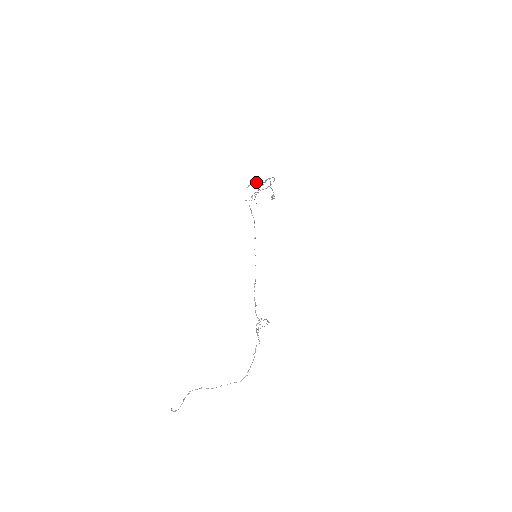
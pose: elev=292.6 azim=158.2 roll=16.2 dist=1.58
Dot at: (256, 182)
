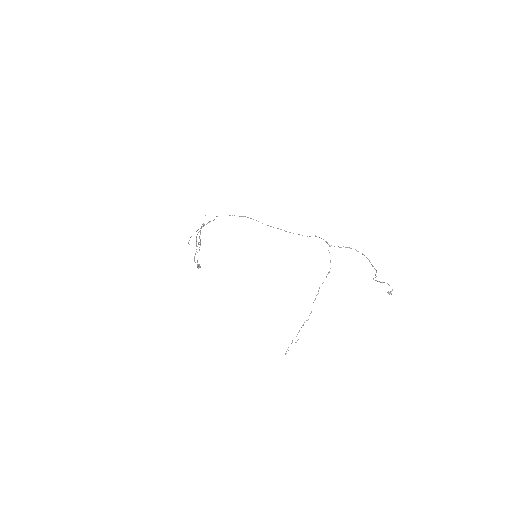
Dot at: occluded
